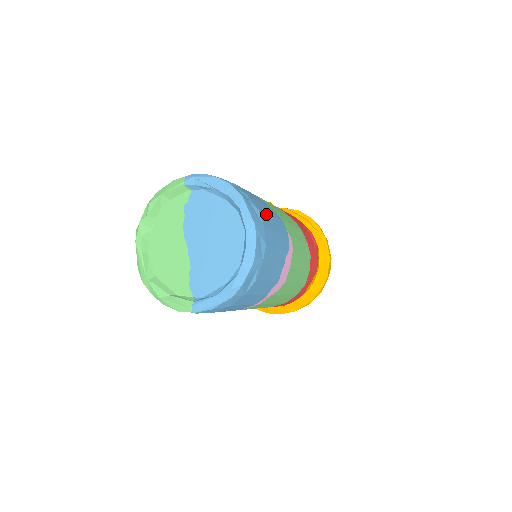
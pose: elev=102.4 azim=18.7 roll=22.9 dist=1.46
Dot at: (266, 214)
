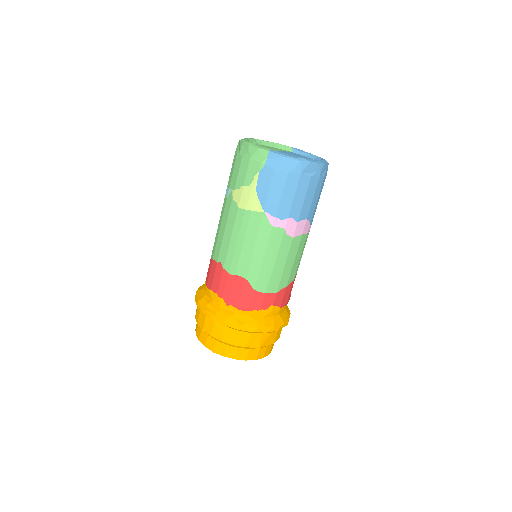
Dot at: occluded
